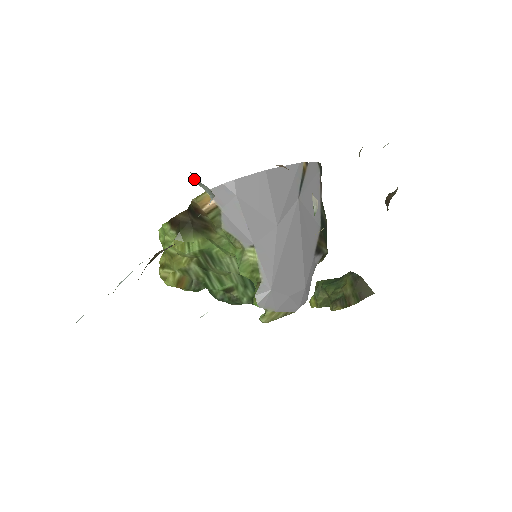
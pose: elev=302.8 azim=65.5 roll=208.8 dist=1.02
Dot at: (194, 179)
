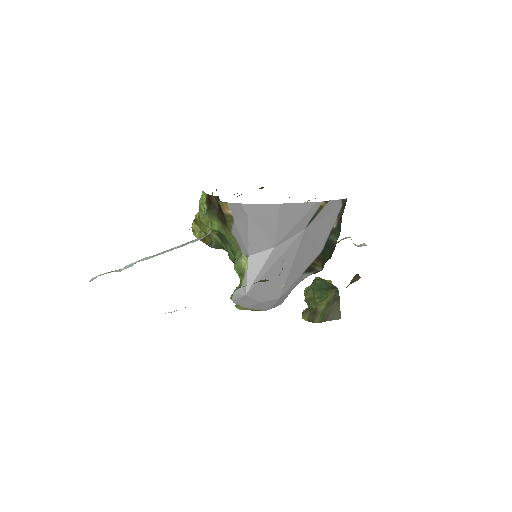
Dot at: occluded
